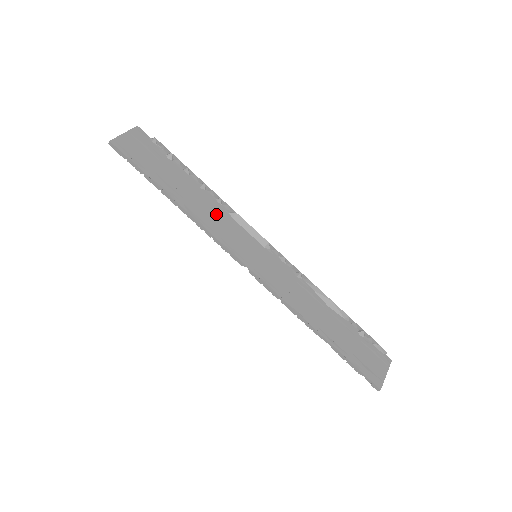
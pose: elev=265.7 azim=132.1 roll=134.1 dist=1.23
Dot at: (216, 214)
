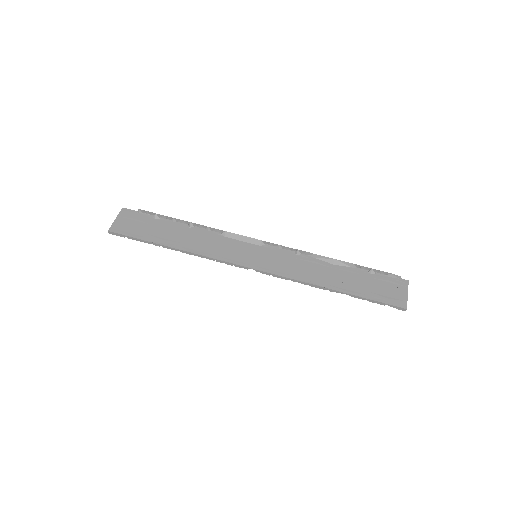
Dot at: (210, 241)
